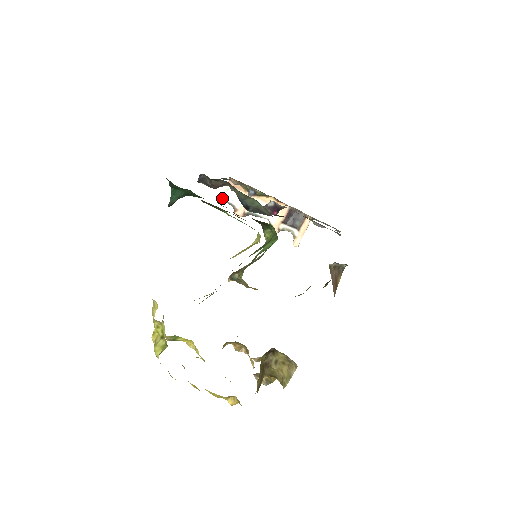
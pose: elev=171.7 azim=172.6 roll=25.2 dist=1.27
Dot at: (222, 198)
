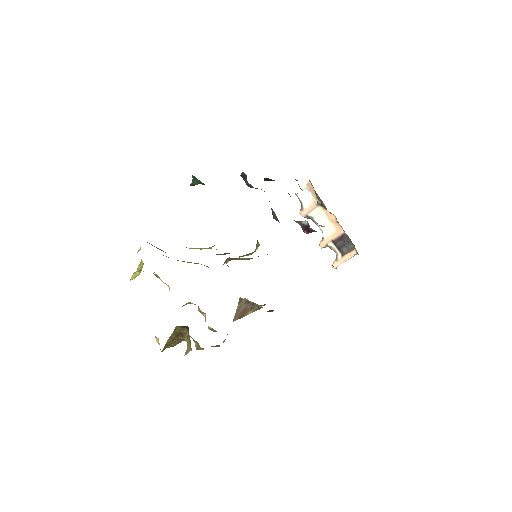
Dot at: (296, 193)
